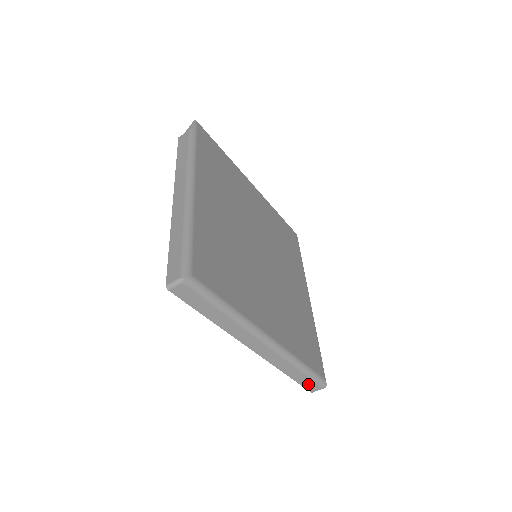
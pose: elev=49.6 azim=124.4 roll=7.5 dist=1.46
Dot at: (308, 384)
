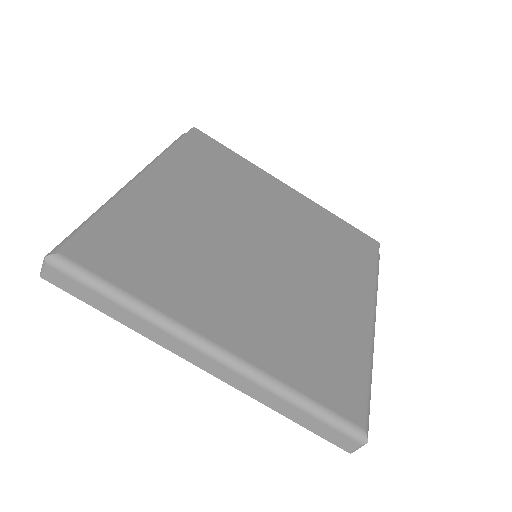
Dot at: (330, 435)
